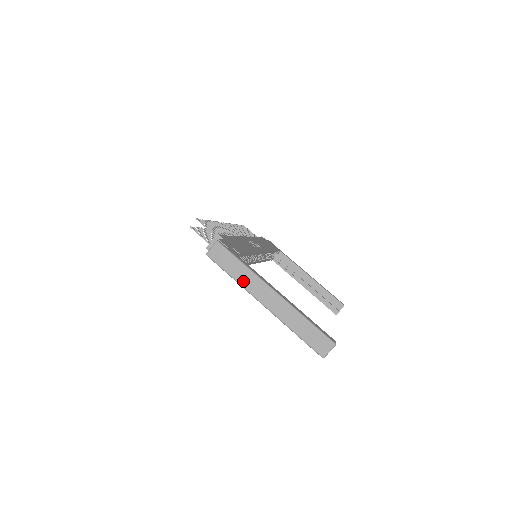
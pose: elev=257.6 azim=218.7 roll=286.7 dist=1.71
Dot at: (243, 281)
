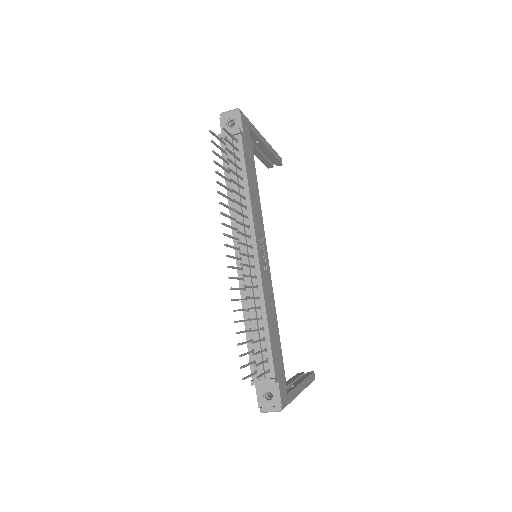
Dot at: occluded
